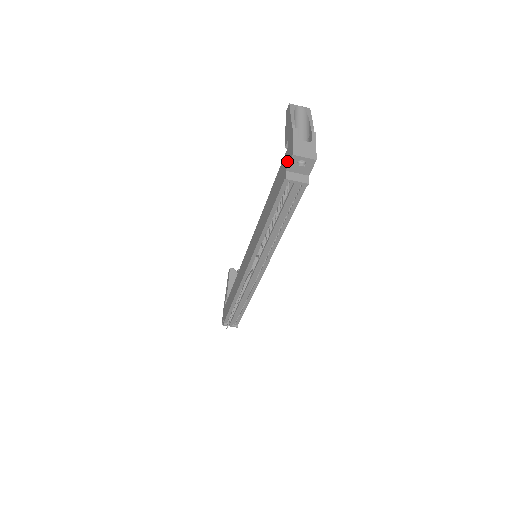
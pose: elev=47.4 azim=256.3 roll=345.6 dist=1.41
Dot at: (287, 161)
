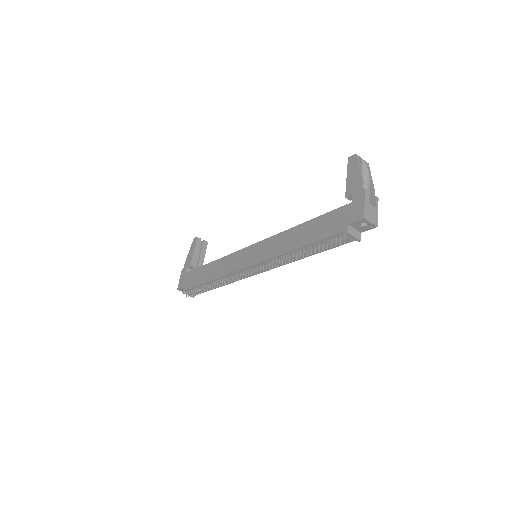
Dot at: (352, 216)
